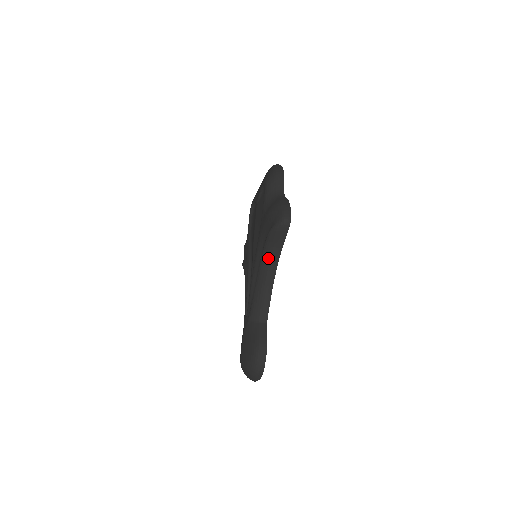
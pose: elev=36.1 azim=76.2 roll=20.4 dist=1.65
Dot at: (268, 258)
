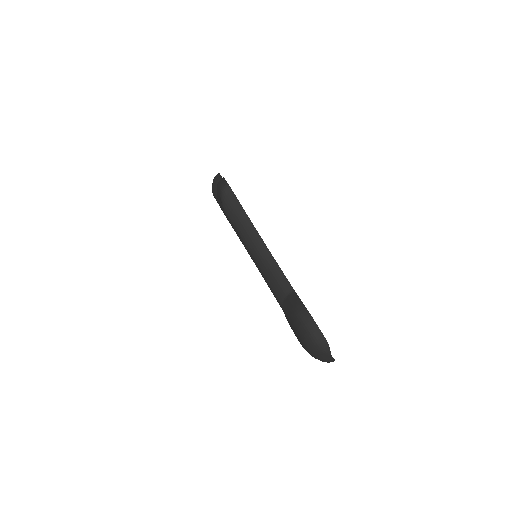
Dot at: (245, 235)
